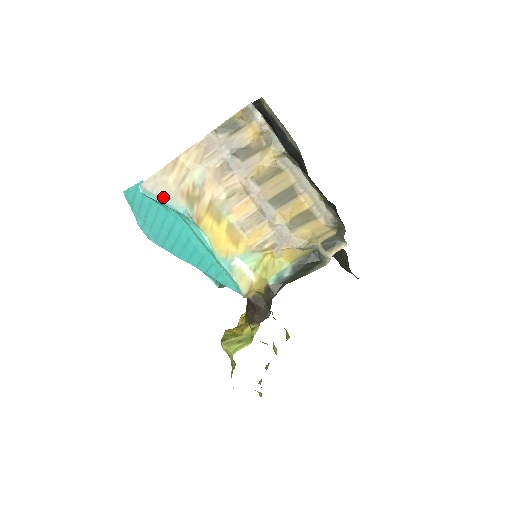
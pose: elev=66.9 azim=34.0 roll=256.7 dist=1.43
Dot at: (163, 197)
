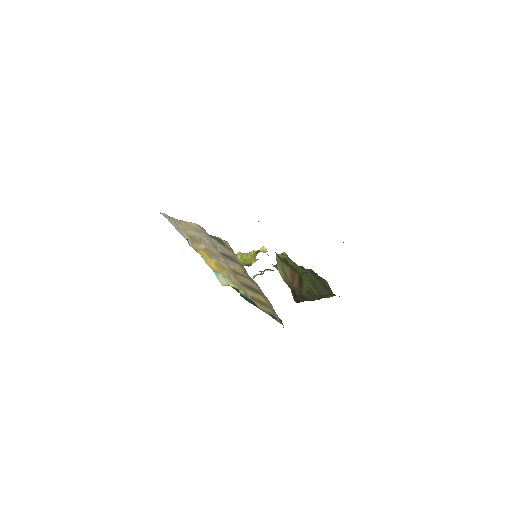
Dot at: (174, 226)
